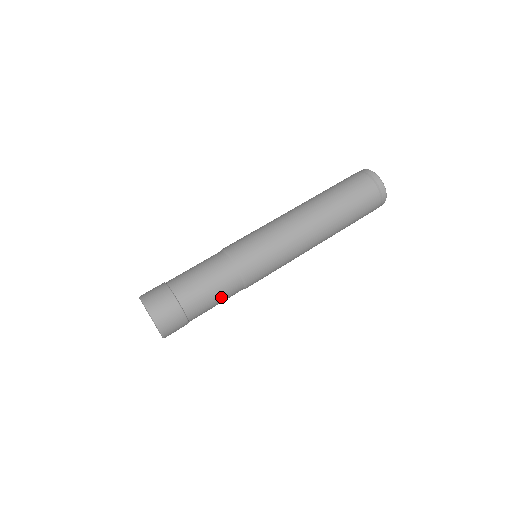
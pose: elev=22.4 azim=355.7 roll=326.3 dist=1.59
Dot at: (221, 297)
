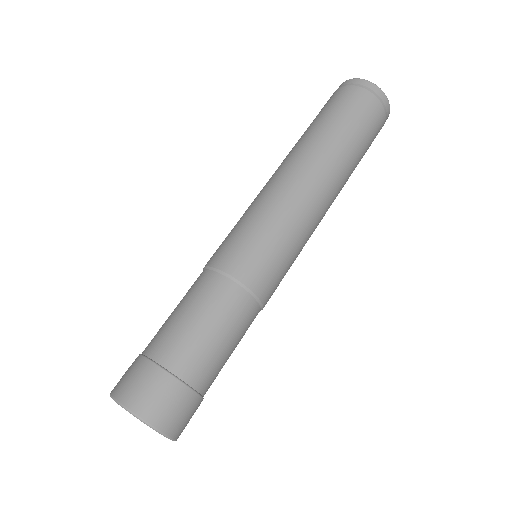
Dot at: occluded
